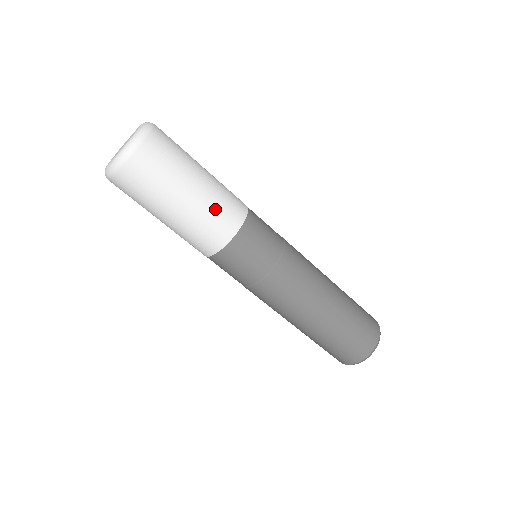
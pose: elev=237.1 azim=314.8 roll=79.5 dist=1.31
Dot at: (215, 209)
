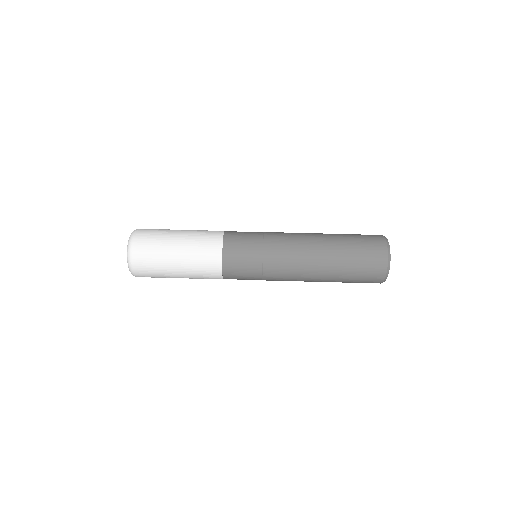
Dot at: (198, 253)
